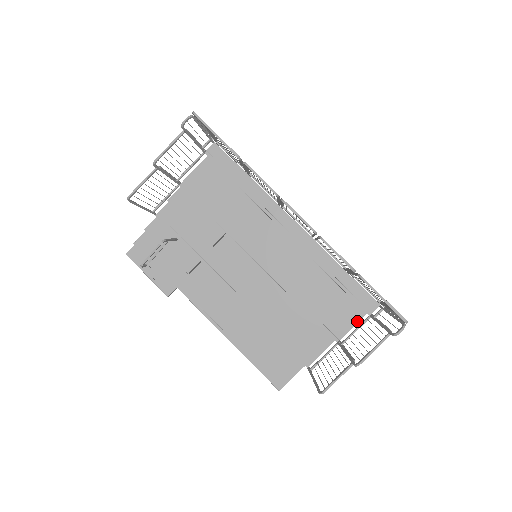
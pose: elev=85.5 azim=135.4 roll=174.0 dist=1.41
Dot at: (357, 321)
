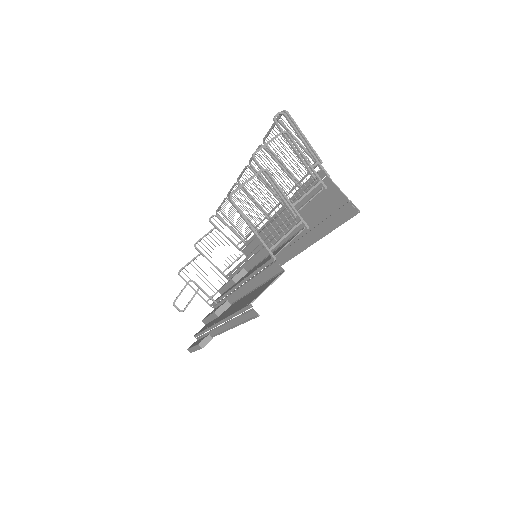
Dot at: (313, 197)
